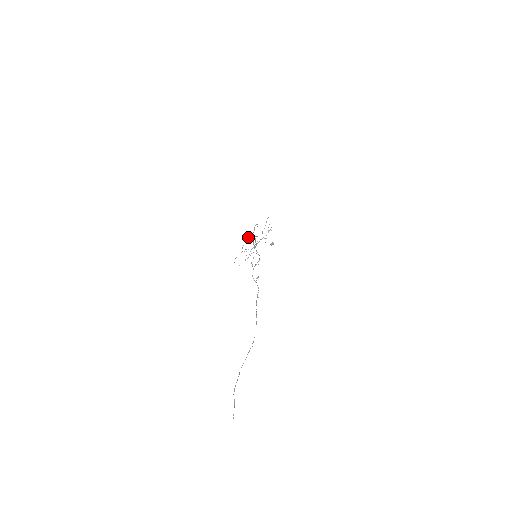
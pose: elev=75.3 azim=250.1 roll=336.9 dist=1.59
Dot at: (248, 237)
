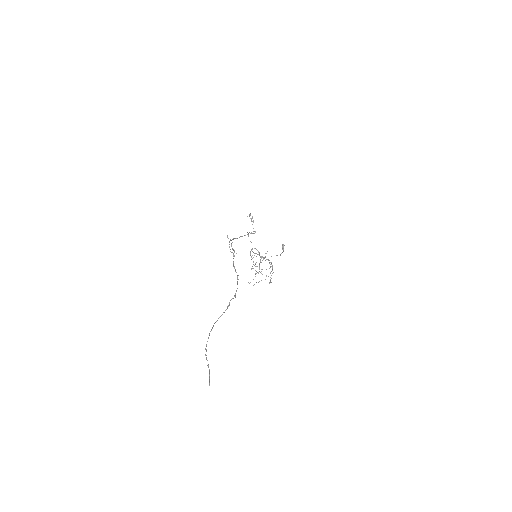
Dot at: (250, 255)
